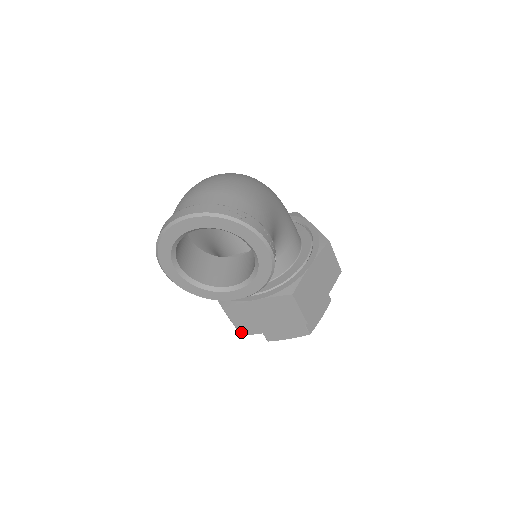
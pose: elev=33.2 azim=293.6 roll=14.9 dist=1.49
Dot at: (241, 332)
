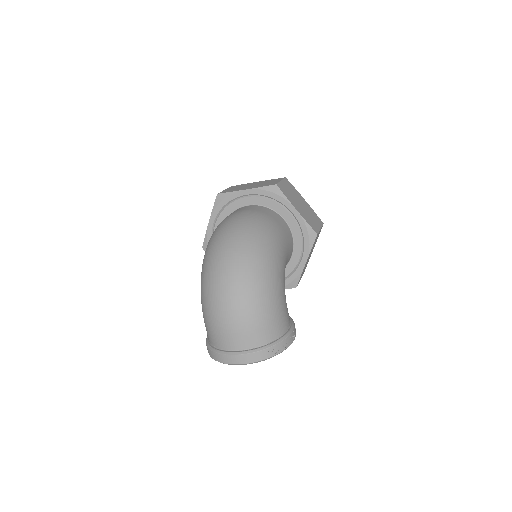
Dot at: occluded
